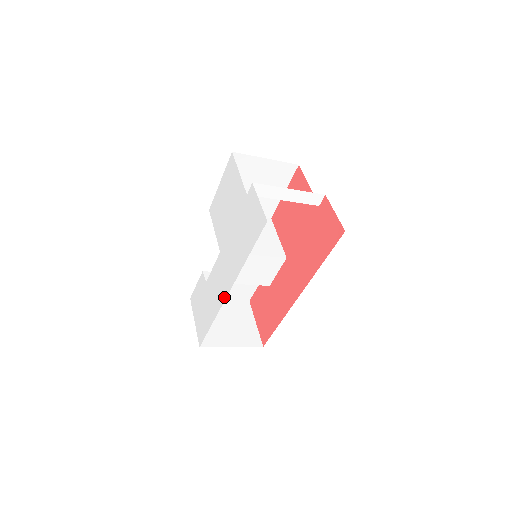
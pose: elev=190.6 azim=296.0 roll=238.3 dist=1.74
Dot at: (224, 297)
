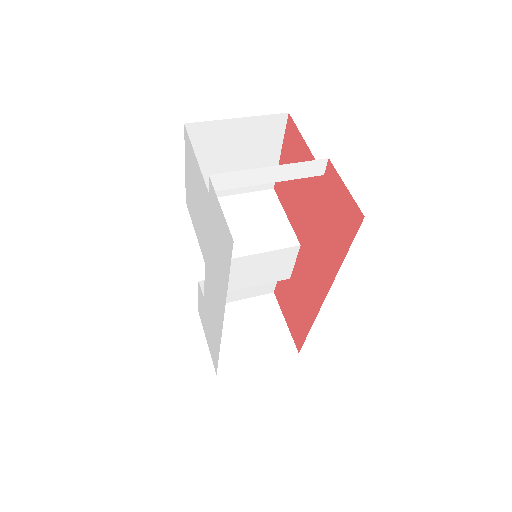
Dot at: (220, 327)
